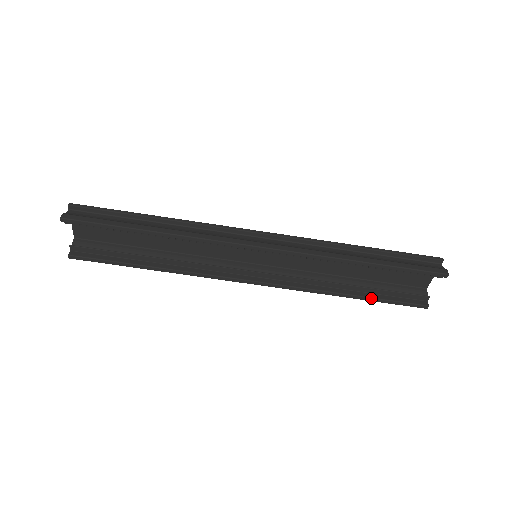
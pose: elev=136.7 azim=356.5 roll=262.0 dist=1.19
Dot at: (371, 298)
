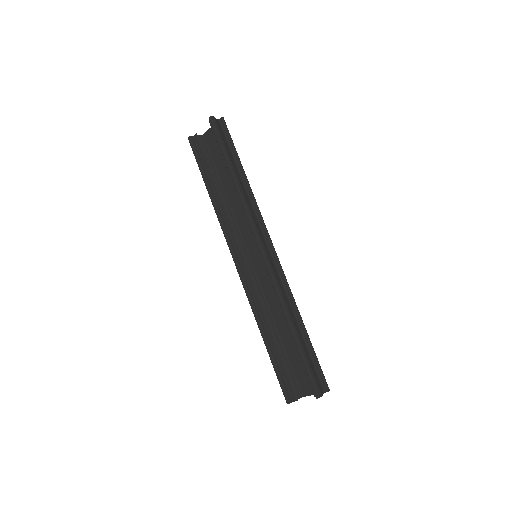
Dot at: (272, 356)
